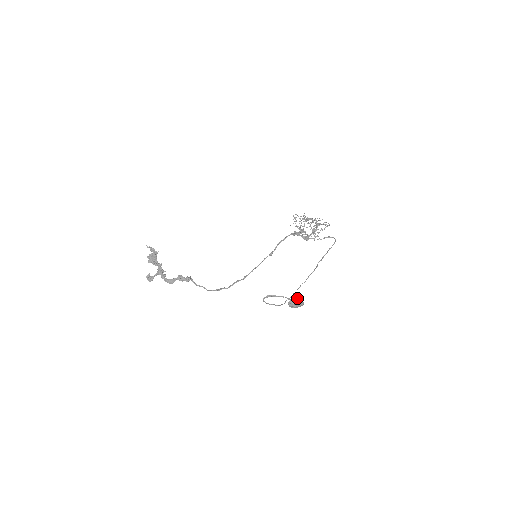
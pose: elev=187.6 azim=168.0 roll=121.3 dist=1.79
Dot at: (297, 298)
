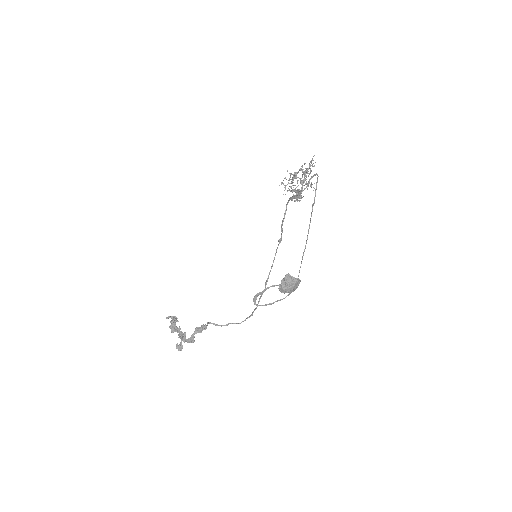
Dot at: (282, 279)
